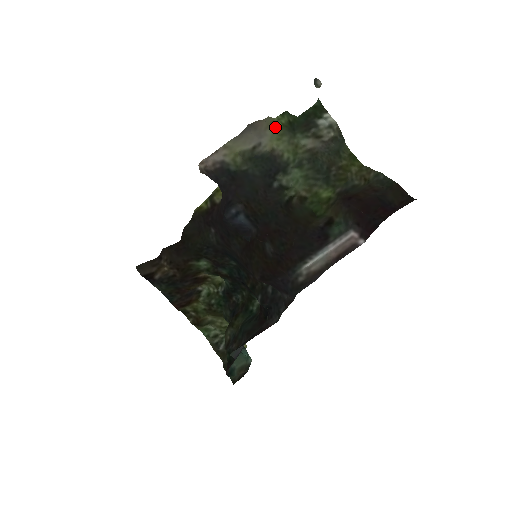
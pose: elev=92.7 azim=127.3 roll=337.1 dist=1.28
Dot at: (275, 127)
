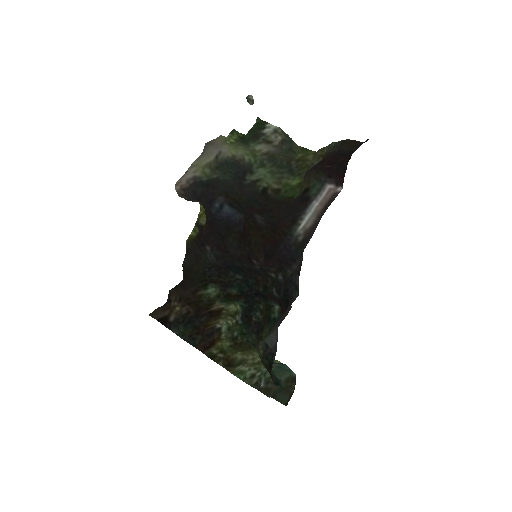
Dot at: (229, 143)
